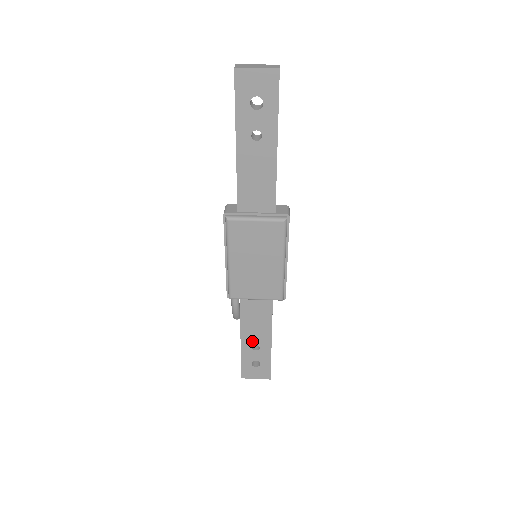
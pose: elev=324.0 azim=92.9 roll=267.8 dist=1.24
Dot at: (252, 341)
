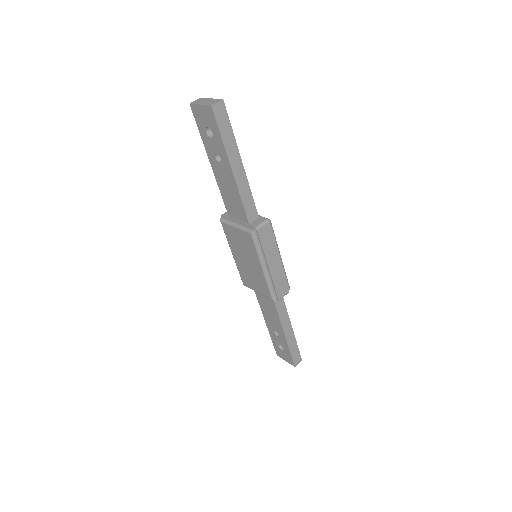
Dot at: (273, 327)
